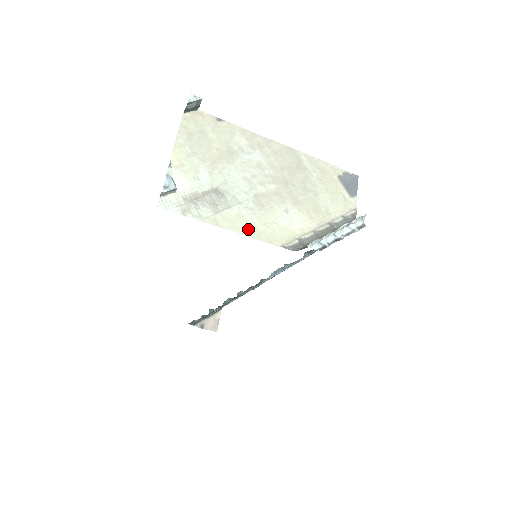
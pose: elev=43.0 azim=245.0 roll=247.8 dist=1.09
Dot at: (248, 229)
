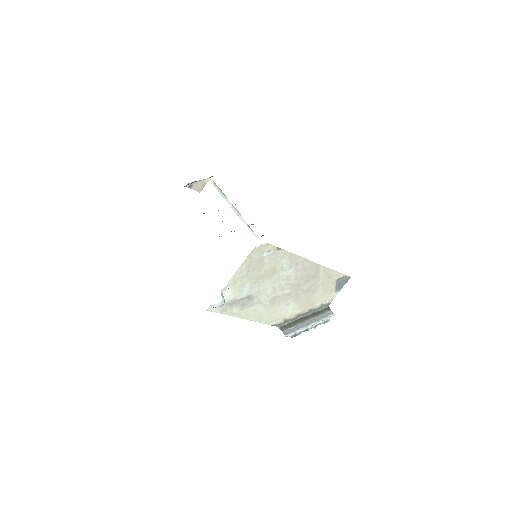
Dot at: (257, 317)
